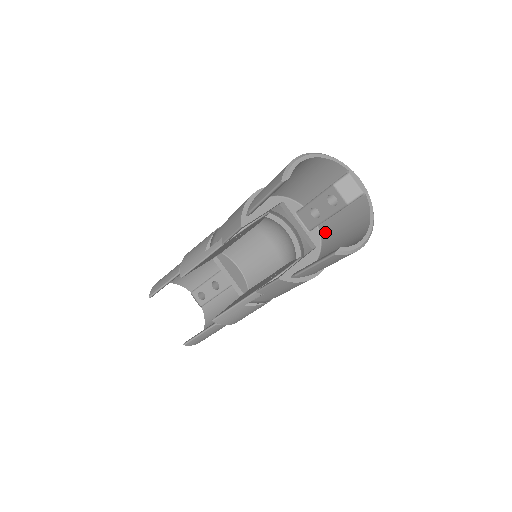
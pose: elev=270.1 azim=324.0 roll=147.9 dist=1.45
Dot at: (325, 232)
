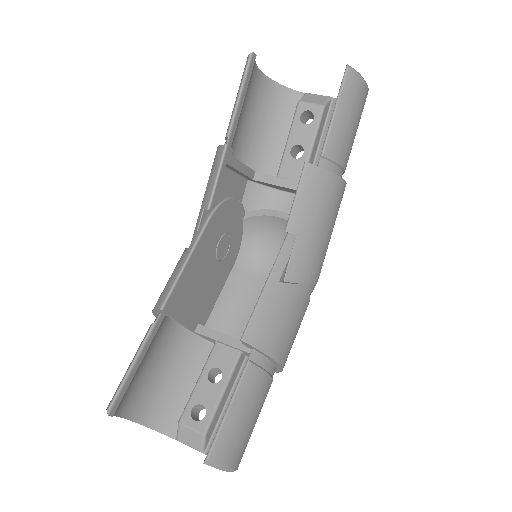
Dot at: occluded
